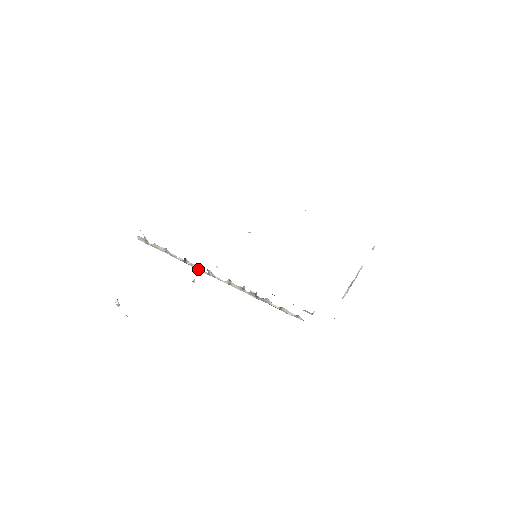
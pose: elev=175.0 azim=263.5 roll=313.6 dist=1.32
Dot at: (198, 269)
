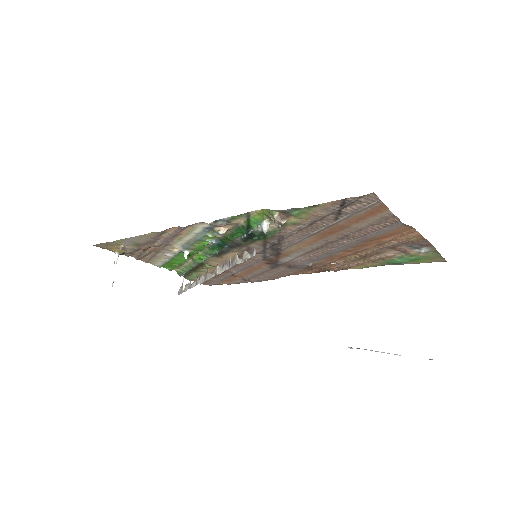
Dot at: (202, 282)
